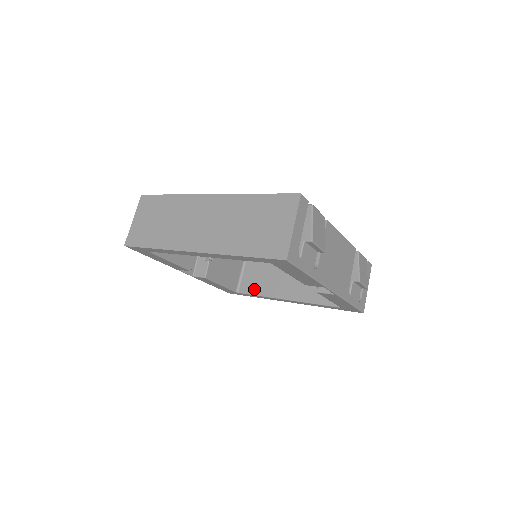
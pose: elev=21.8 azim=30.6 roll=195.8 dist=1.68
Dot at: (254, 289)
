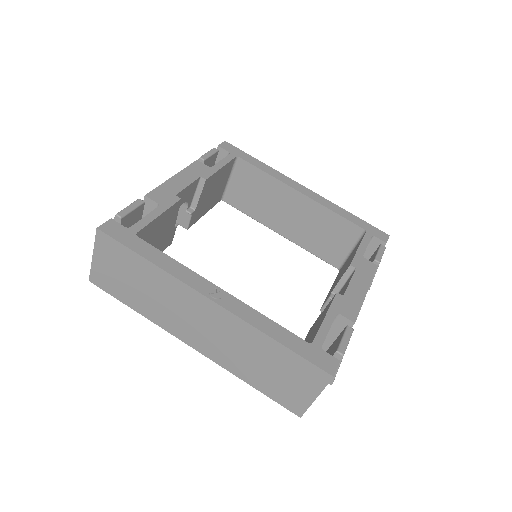
Dot at: (244, 207)
